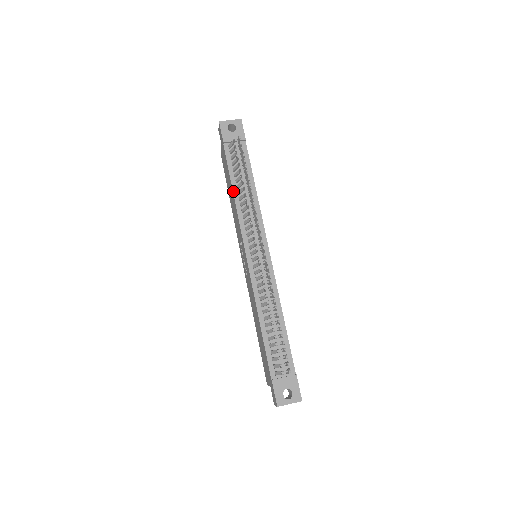
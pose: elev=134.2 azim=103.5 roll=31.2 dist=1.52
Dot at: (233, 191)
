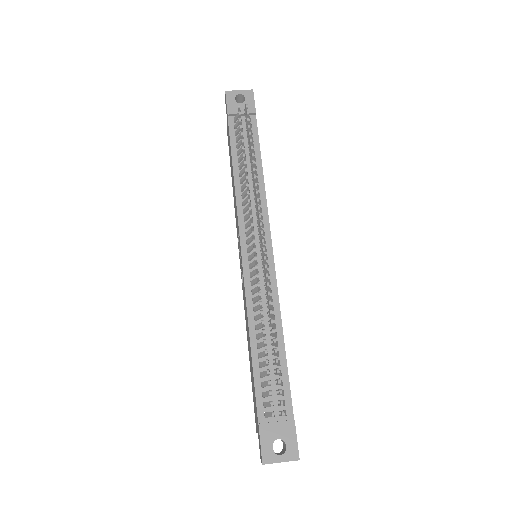
Dot at: (233, 172)
